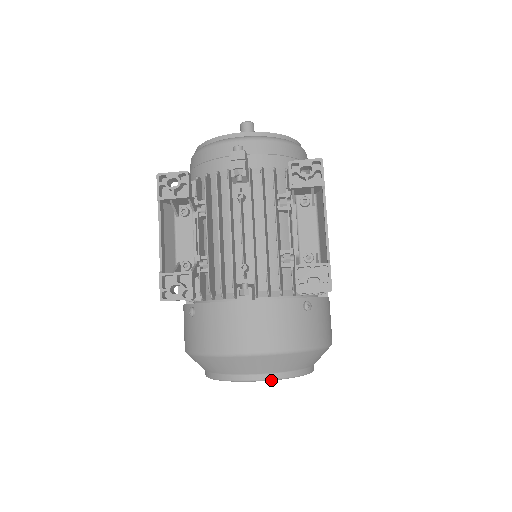
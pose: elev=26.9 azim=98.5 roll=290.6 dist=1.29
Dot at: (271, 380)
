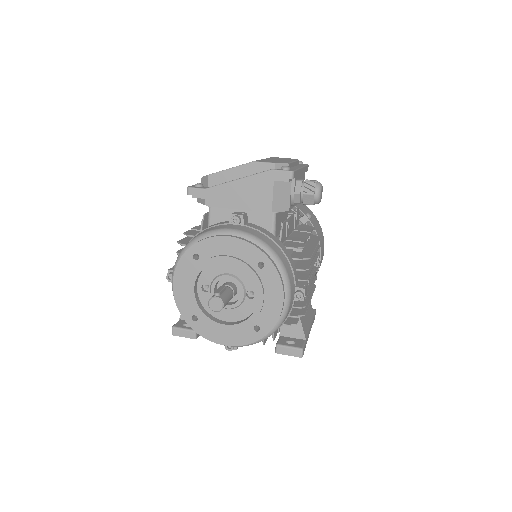
Dot at: occluded
